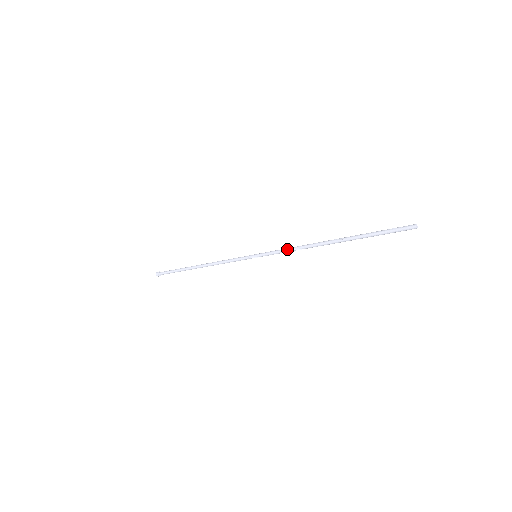
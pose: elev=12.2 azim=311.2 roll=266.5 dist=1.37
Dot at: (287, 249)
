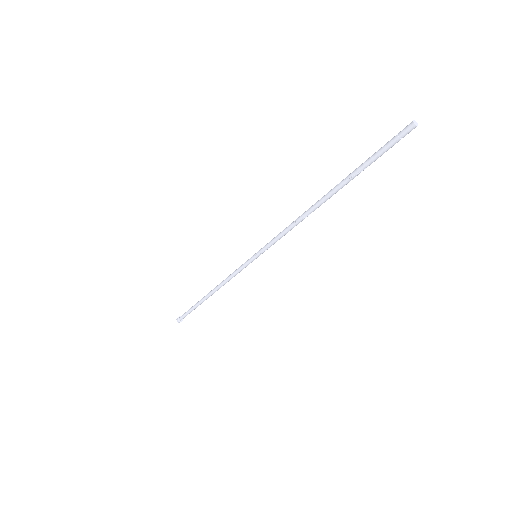
Dot at: (284, 230)
